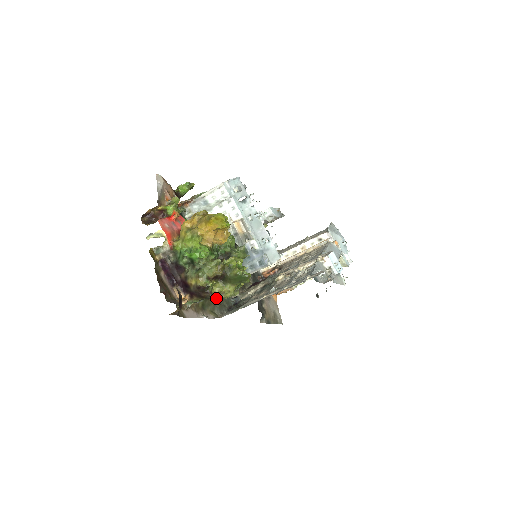
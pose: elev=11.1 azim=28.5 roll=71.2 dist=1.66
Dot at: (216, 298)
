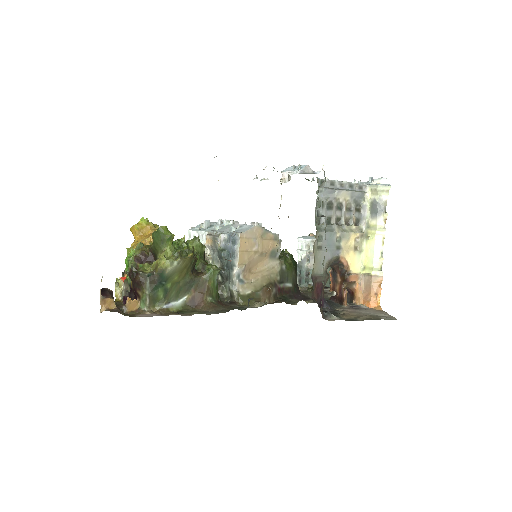
Dot at: (206, 305)
